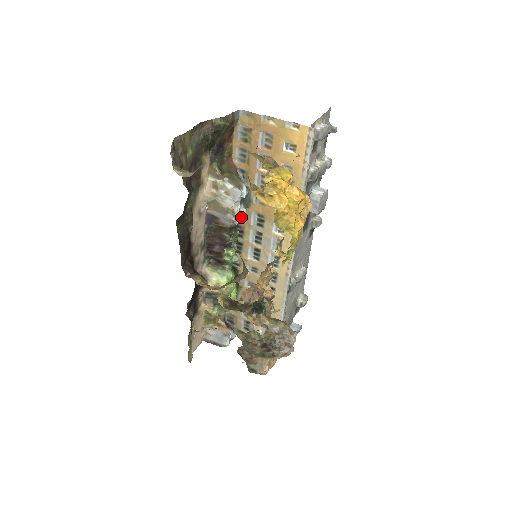
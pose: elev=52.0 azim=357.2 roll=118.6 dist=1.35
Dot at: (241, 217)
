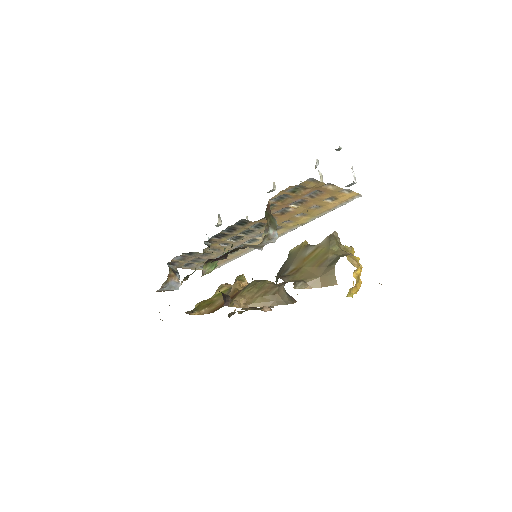
Dot at: occluded
